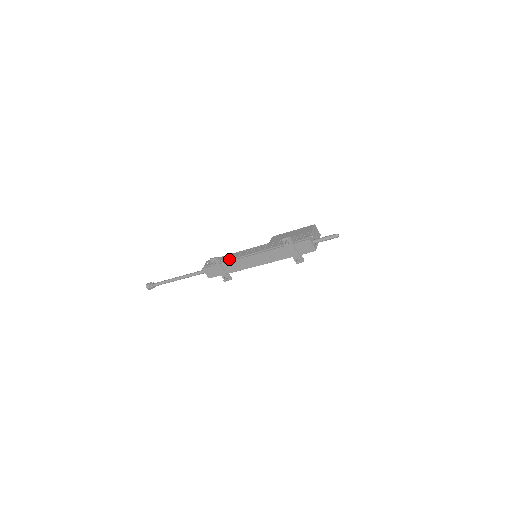
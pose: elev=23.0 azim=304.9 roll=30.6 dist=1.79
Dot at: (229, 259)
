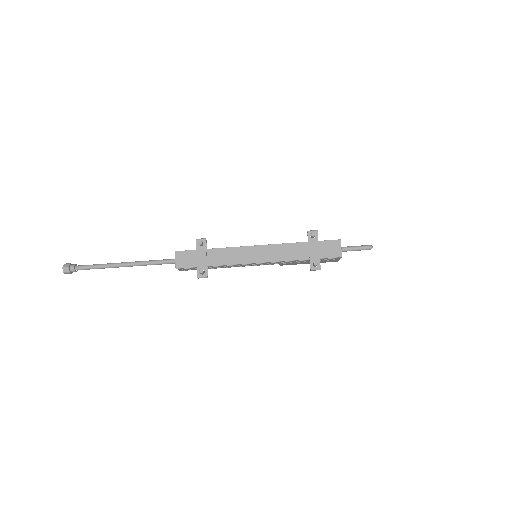
Dot at: (220, 248)
